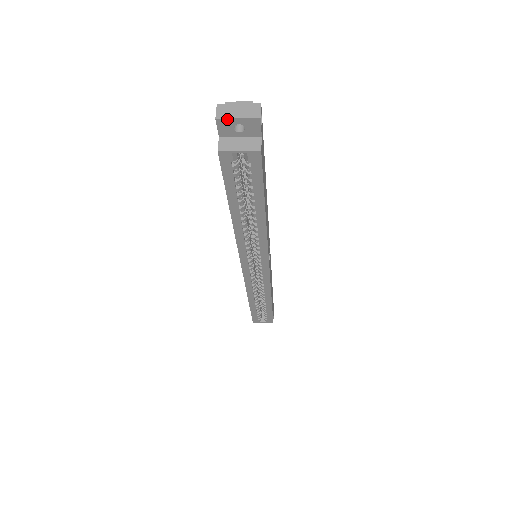
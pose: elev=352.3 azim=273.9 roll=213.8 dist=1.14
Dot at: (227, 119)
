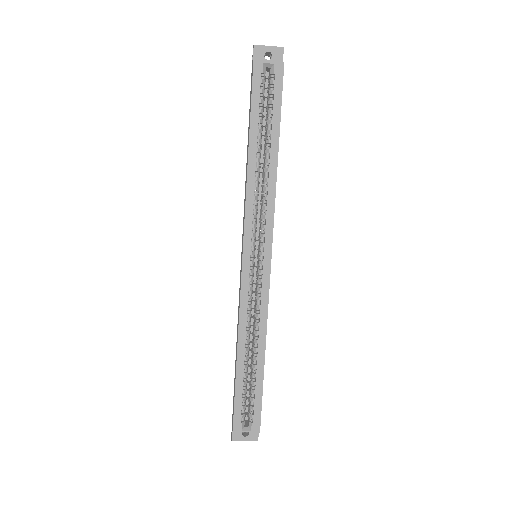
Dot at: (261, 46)
